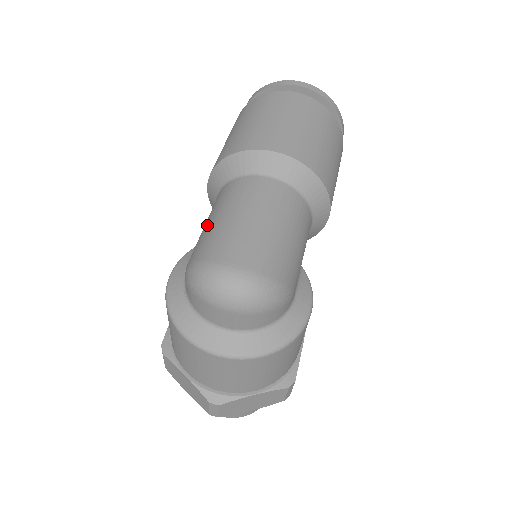
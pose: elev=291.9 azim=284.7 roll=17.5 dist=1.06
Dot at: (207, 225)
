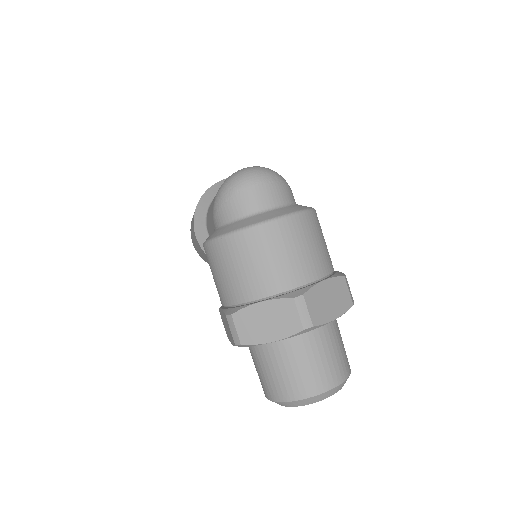
Dot at: (211, 204)
